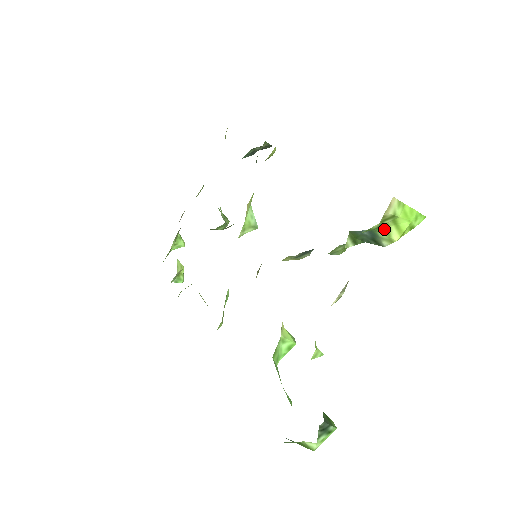
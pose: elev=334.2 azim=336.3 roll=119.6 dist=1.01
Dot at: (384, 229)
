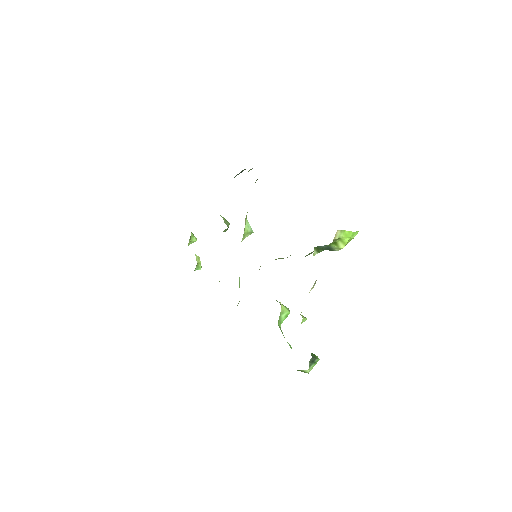
Dot at: (335, 244)
